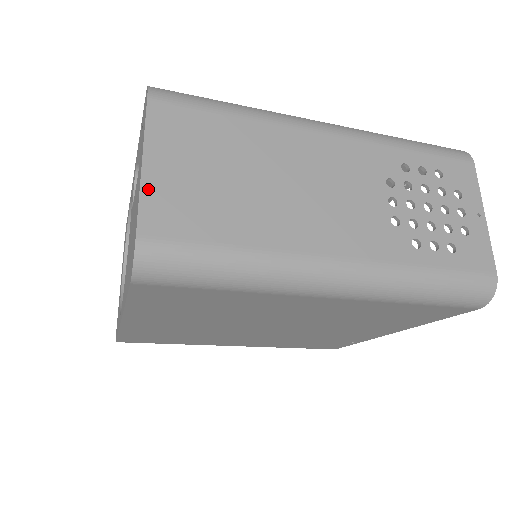
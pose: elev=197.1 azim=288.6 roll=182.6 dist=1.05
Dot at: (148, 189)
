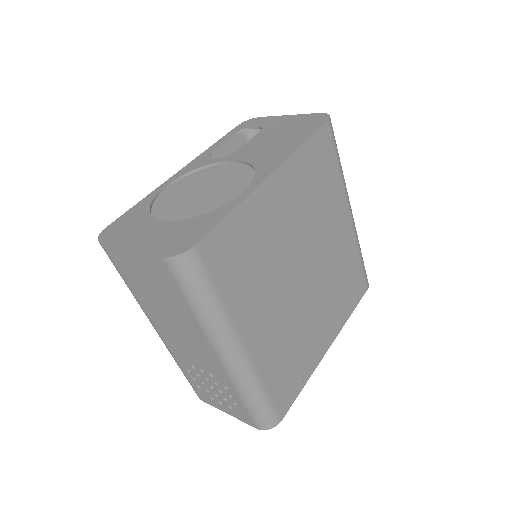
Dot at: occluded
